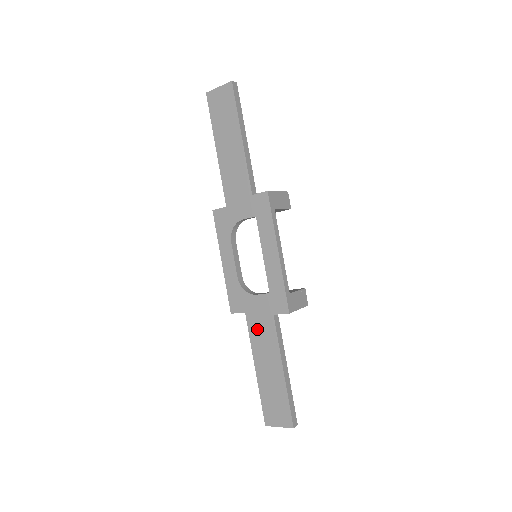
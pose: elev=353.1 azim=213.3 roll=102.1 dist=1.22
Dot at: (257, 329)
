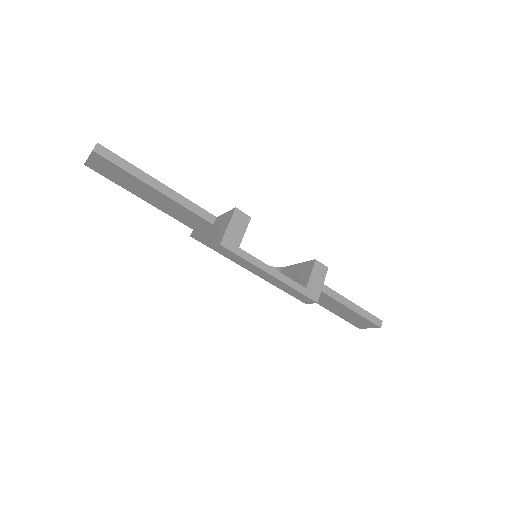
Dot at: occluded
